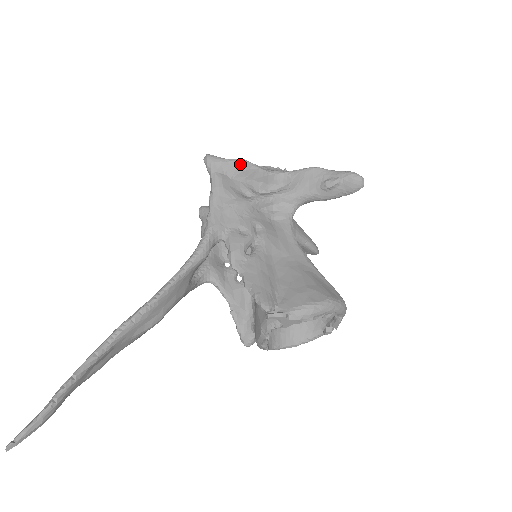
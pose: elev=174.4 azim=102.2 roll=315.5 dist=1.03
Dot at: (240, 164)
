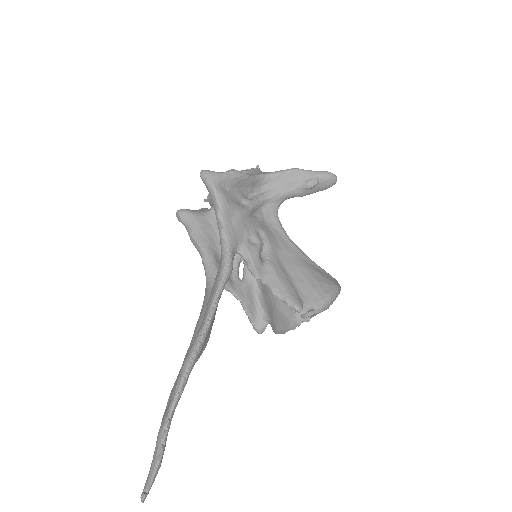
Dot at: (235, 176)
